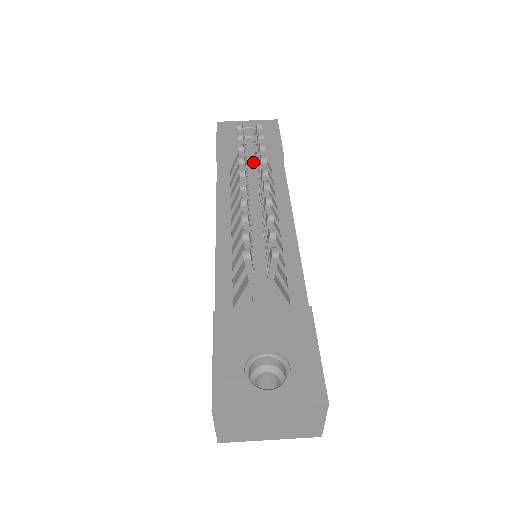
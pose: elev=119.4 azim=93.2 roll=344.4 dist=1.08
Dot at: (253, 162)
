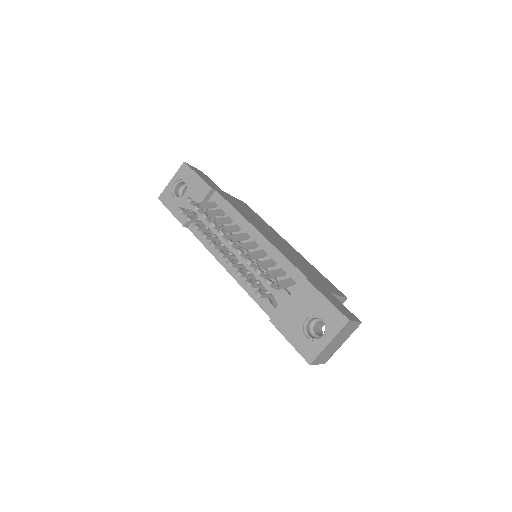
Dot at: occluded
